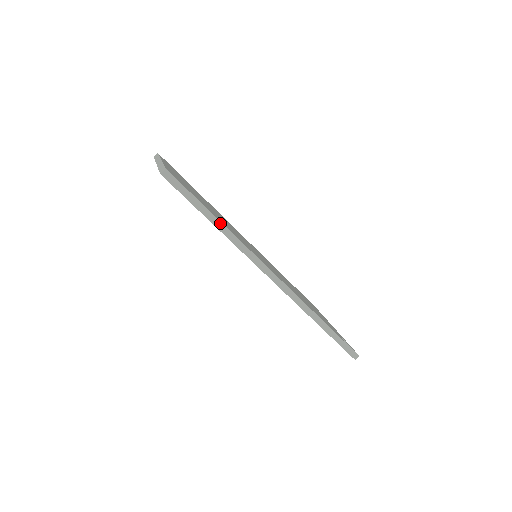
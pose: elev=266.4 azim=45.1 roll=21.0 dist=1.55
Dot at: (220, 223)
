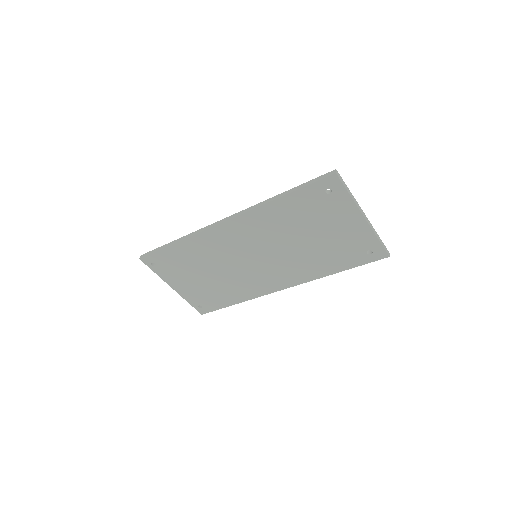
Dot at: (177, 240)
